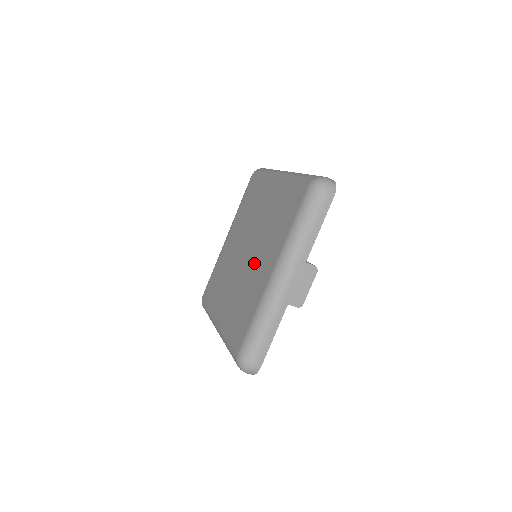
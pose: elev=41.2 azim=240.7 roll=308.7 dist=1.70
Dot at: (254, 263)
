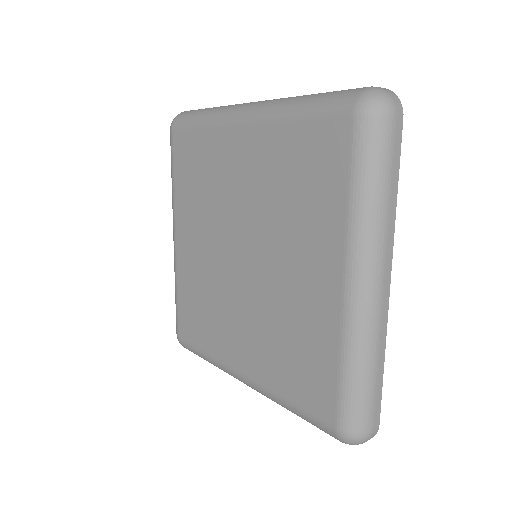
Dot at: (238, 308)
